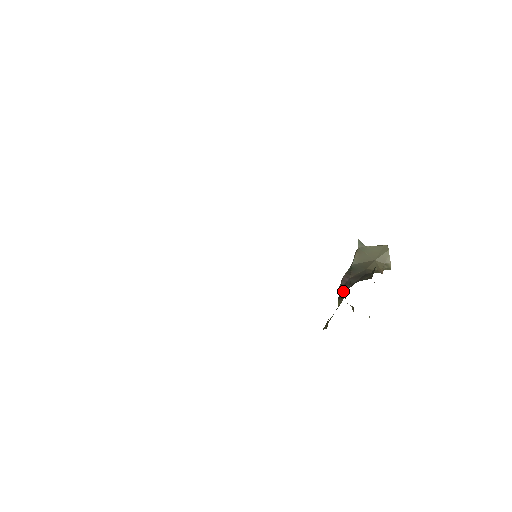
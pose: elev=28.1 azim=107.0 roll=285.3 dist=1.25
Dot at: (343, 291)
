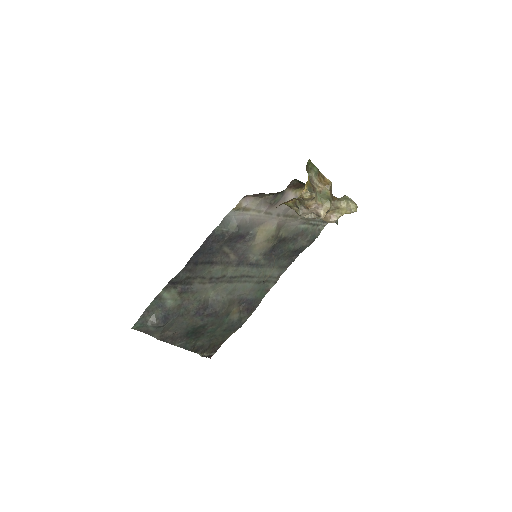
Dot at: occluded
